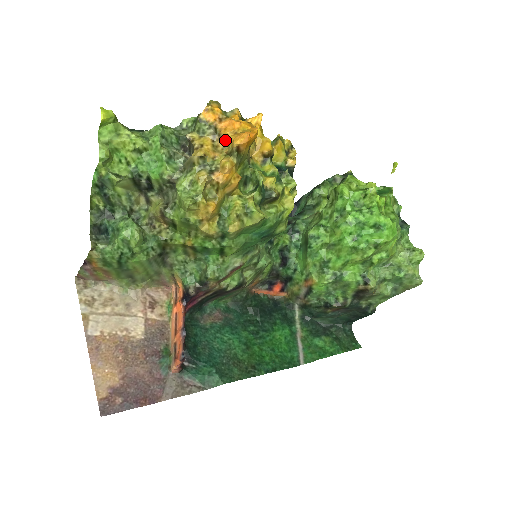
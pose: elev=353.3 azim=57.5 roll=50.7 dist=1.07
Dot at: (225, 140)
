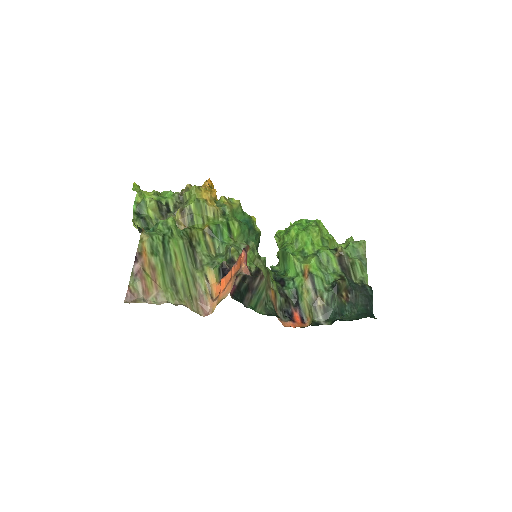
Dot at: occluded
